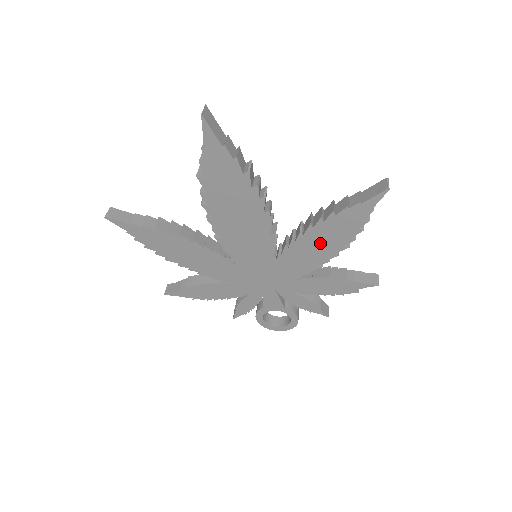
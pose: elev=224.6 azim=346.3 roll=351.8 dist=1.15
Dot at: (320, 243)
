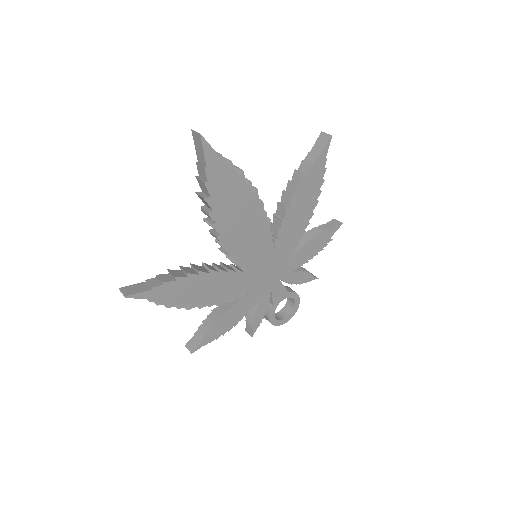
Dot at: (301, 209)
